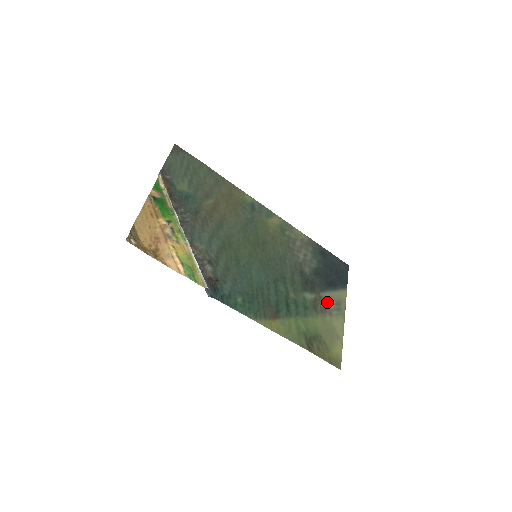
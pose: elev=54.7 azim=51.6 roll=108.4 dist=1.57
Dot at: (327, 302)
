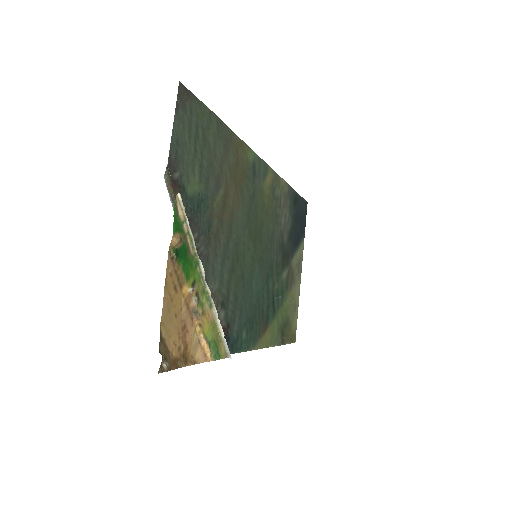
Dot at: (294, 269)
